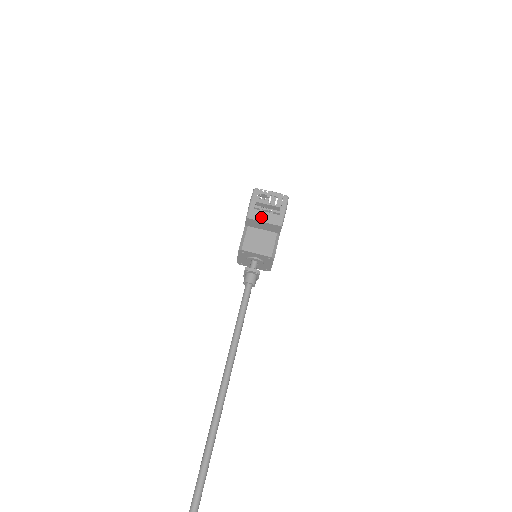
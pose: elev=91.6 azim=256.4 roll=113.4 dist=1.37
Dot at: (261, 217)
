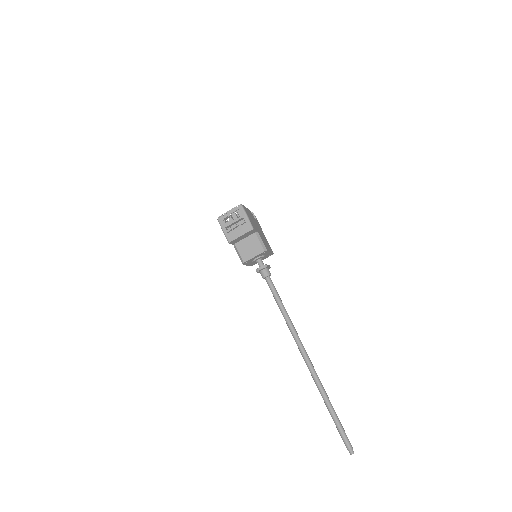
Dot at: (236, 234)
